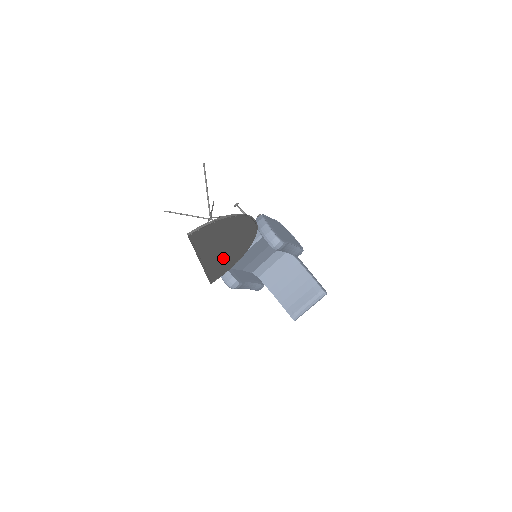
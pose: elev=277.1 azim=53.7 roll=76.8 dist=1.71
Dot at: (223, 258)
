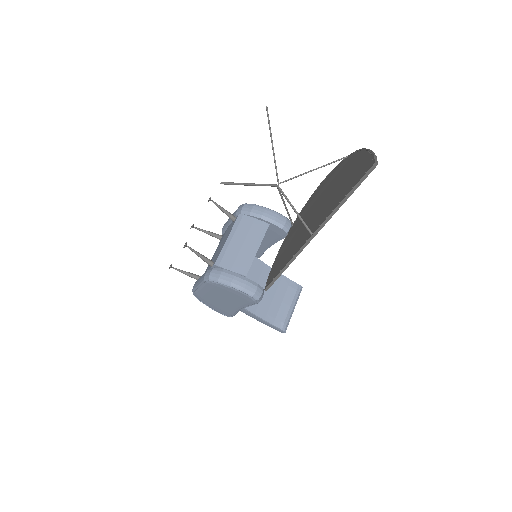
Dot at: occluded
